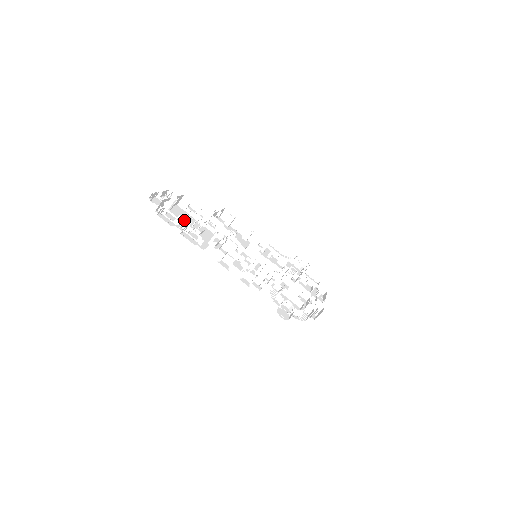
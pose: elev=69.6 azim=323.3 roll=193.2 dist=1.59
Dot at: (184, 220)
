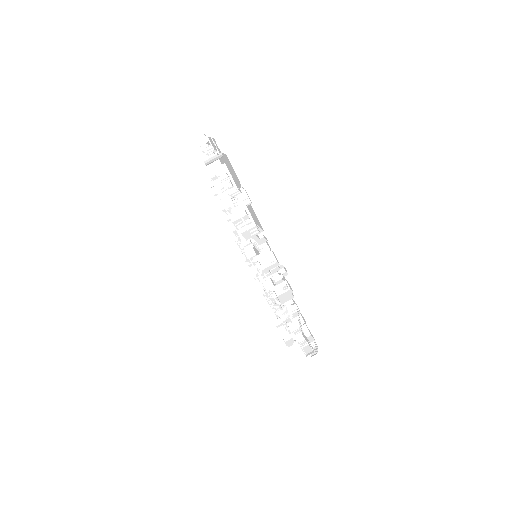
Dot at: (246, 195)
